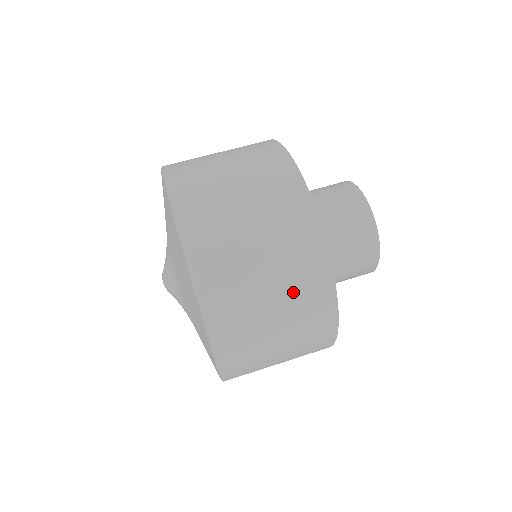
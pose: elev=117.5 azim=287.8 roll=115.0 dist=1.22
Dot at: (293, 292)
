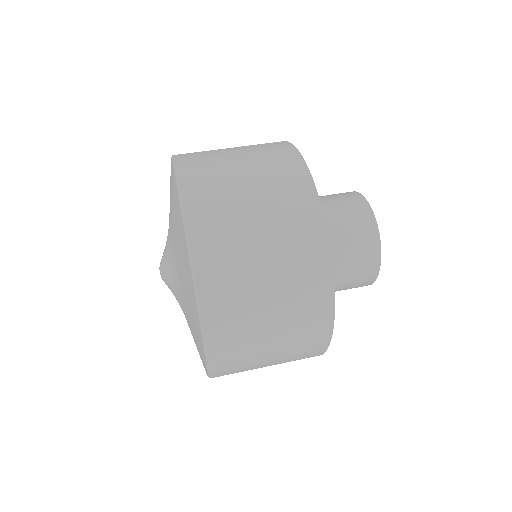
Dot at: (287, 260)
